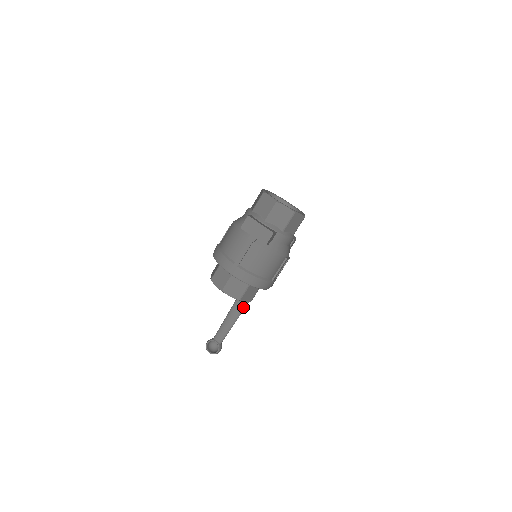
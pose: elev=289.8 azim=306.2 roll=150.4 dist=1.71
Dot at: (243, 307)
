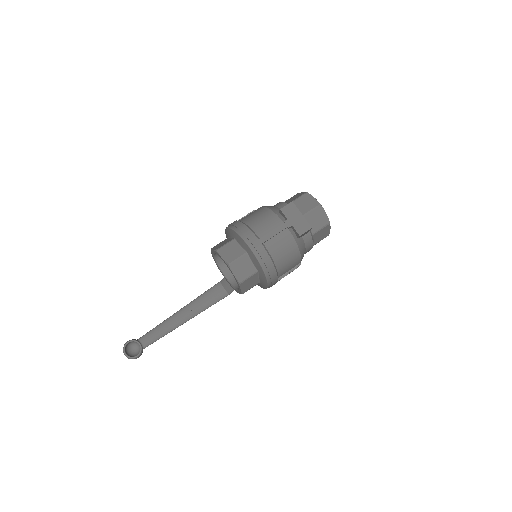
Dot at: (190, 317)
